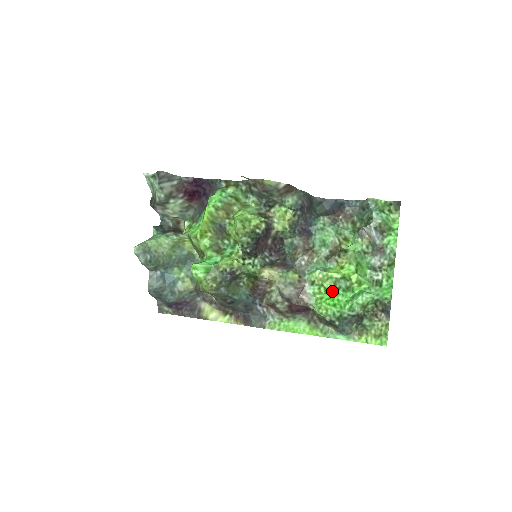
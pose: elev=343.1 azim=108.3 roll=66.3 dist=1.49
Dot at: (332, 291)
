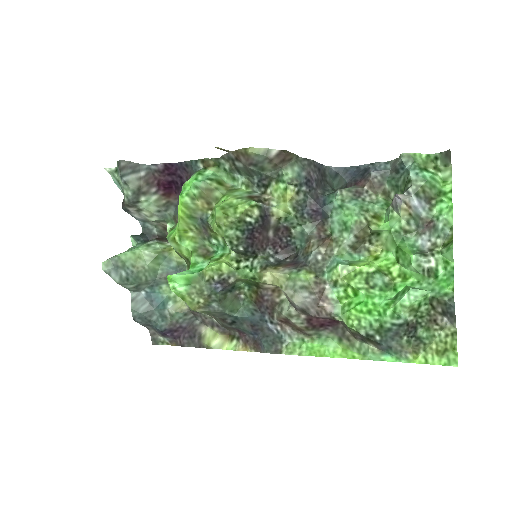
Dot at: (363, 292)
